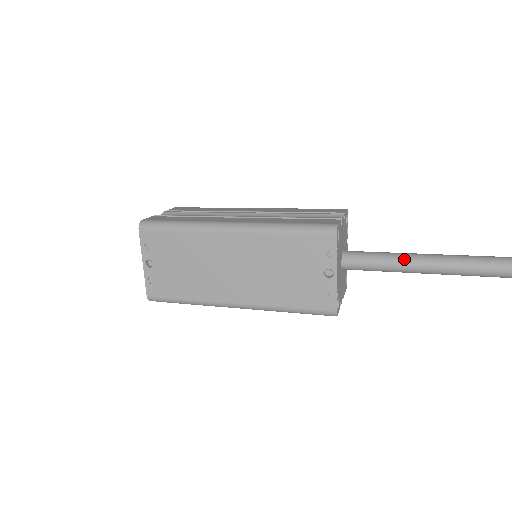
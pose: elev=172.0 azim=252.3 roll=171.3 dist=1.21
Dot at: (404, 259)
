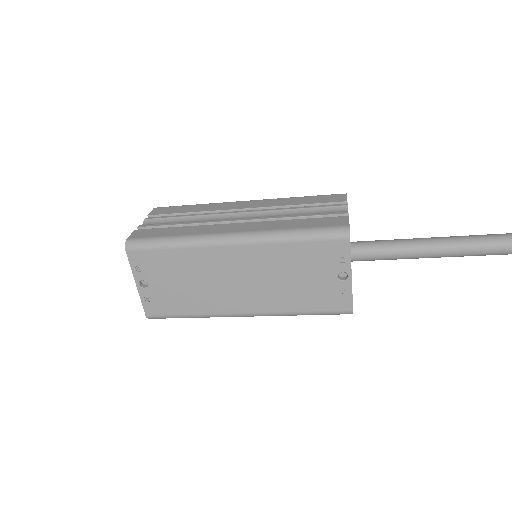
Dot at: (415, 247)
